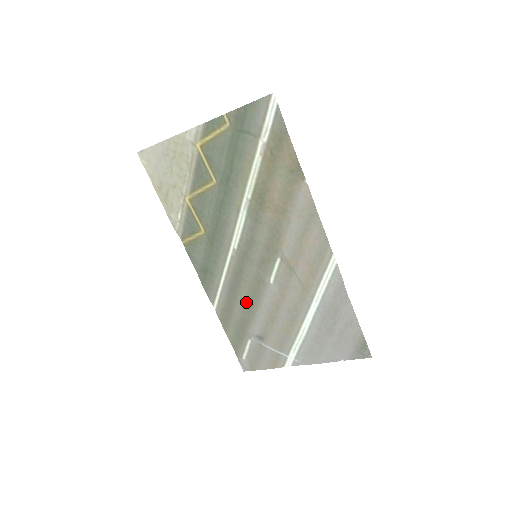
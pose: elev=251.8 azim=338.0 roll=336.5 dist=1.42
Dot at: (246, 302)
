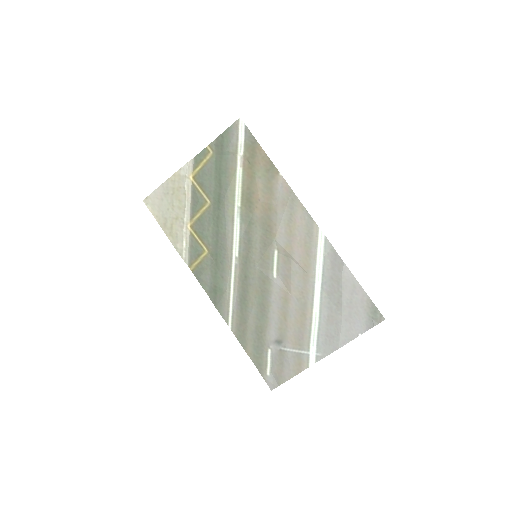
Dot at: (257, 307)
